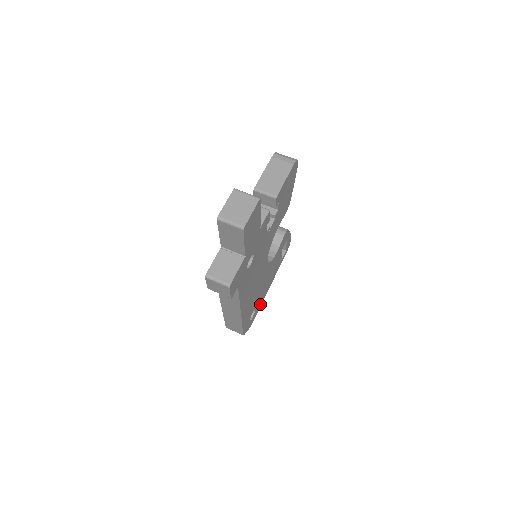
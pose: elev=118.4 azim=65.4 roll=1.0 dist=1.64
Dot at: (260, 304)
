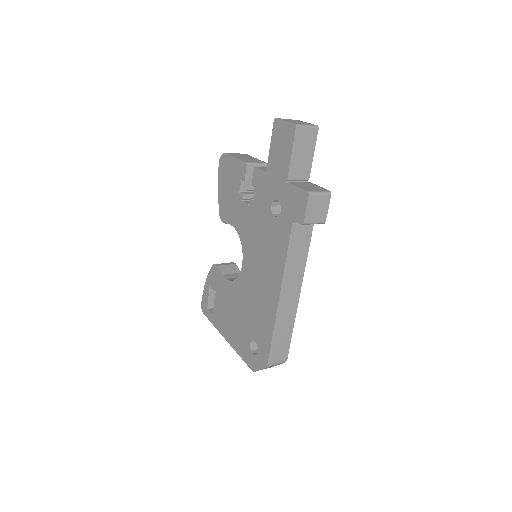
Dot at: occluded
